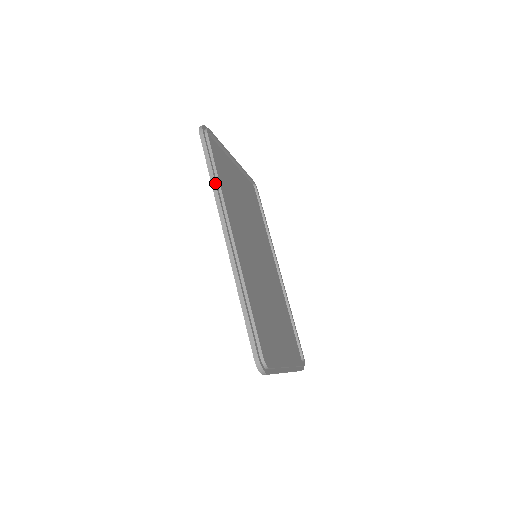
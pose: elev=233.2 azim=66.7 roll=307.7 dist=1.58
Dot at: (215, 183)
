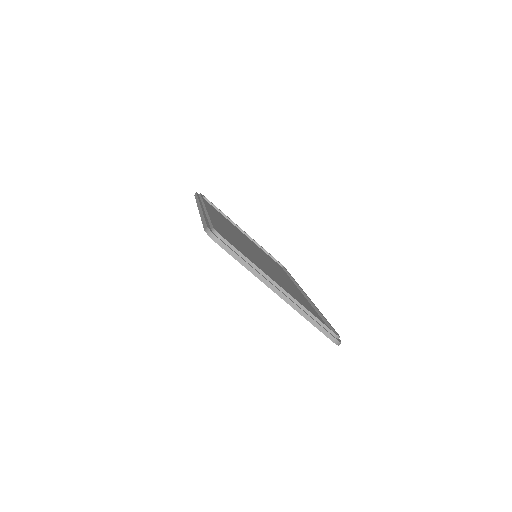
Dot at: (198, 199)
